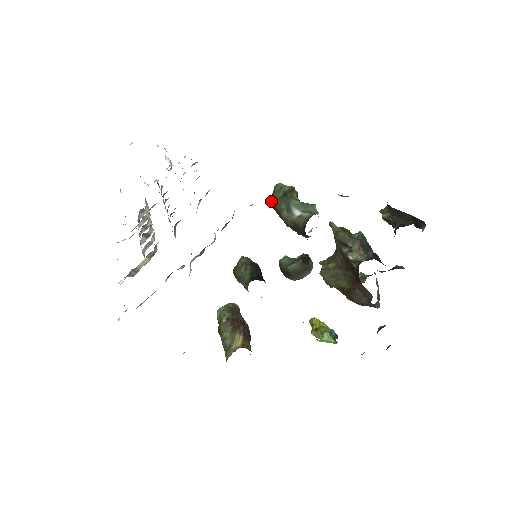
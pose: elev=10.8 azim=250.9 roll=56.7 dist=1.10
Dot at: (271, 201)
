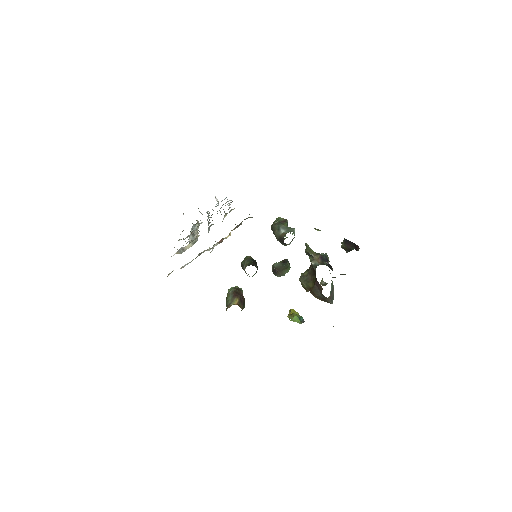
Dot at: (271, 226)
